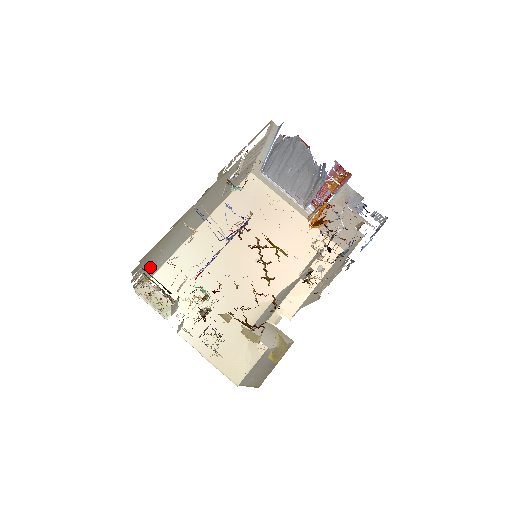
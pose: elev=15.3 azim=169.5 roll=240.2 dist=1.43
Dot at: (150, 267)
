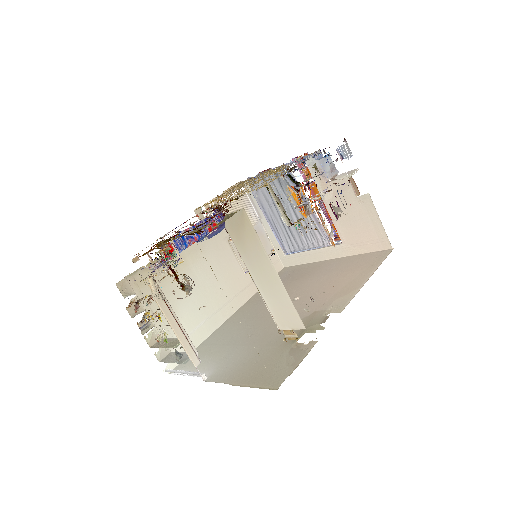
Dot at: (164, 322)
